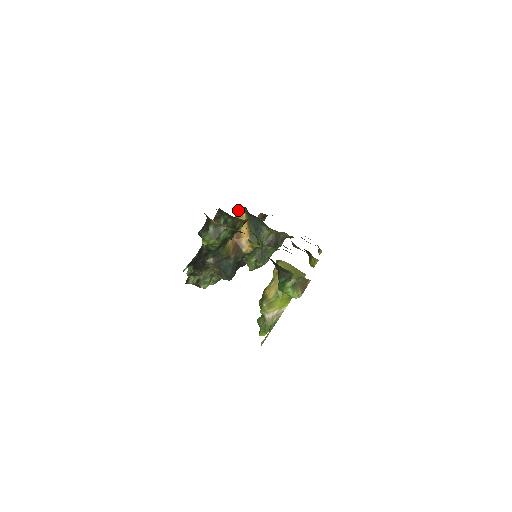
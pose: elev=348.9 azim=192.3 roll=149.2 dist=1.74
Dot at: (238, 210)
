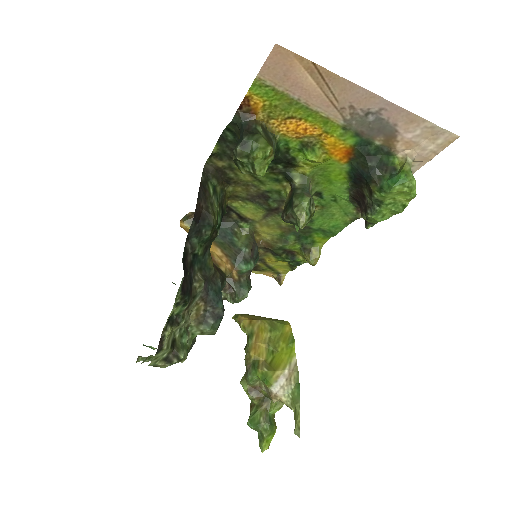
Dot at: (180, 226)
